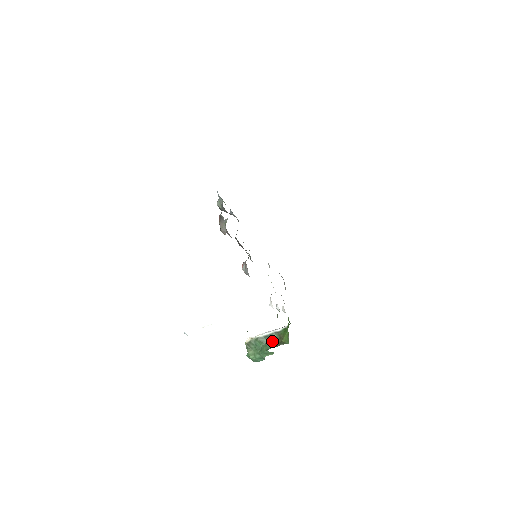
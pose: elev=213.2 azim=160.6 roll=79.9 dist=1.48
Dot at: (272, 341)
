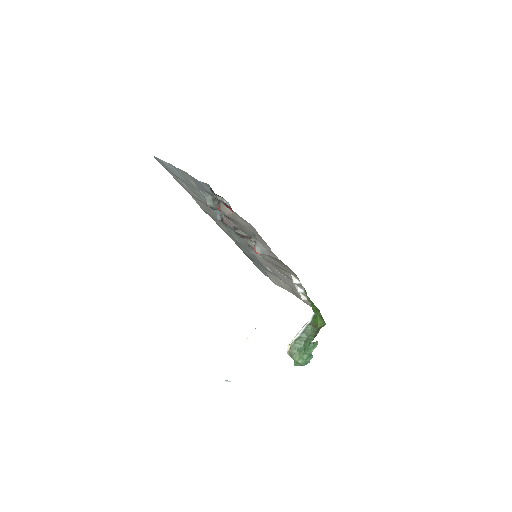
Dot at: (309, 335)
